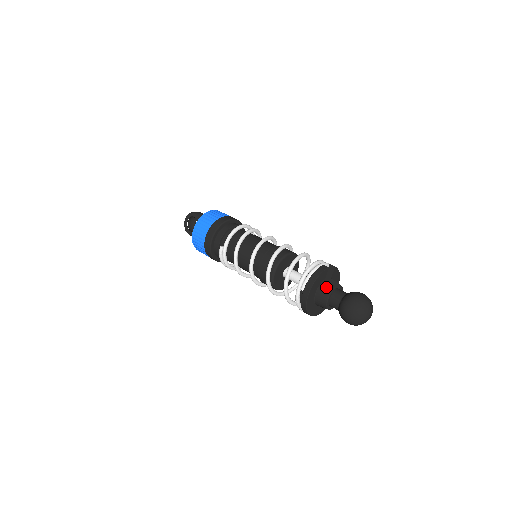
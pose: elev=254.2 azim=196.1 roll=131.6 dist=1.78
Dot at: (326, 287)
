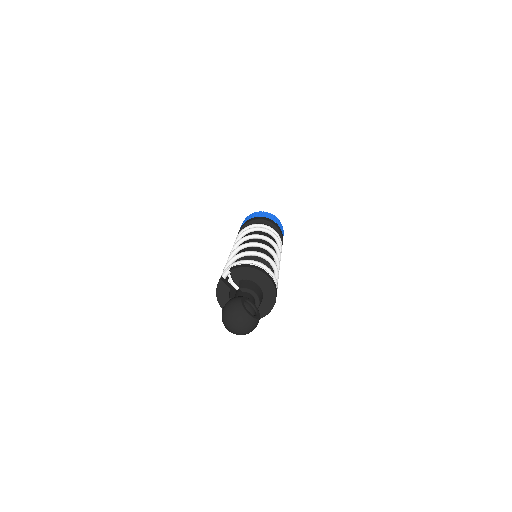
Dot at: occluded
